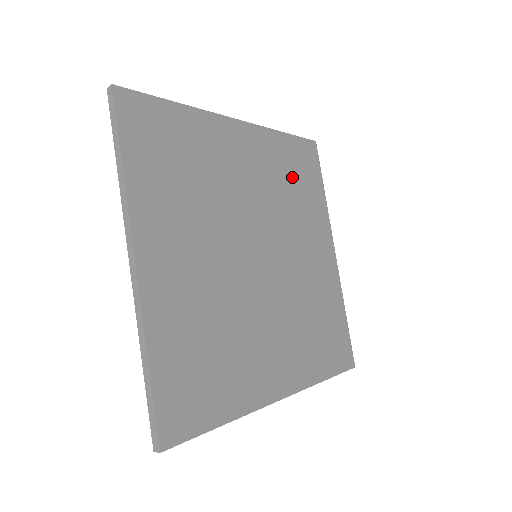
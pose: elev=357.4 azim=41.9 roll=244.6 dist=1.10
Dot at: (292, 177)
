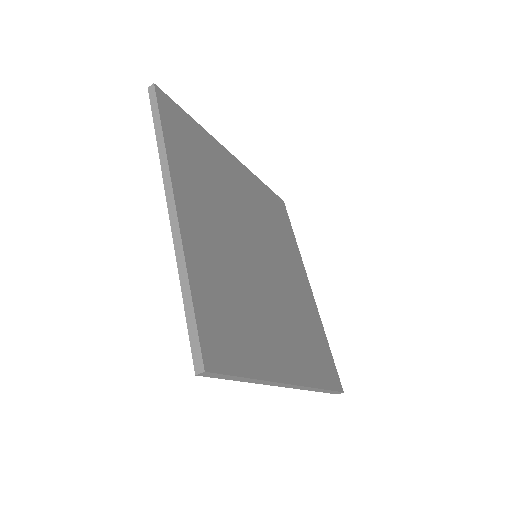
Dot at: (198, 160)
